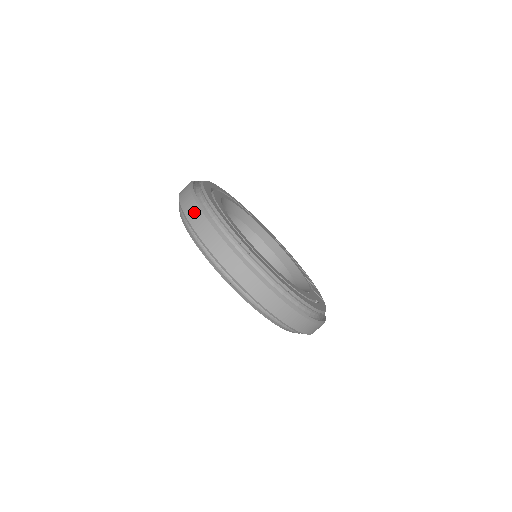
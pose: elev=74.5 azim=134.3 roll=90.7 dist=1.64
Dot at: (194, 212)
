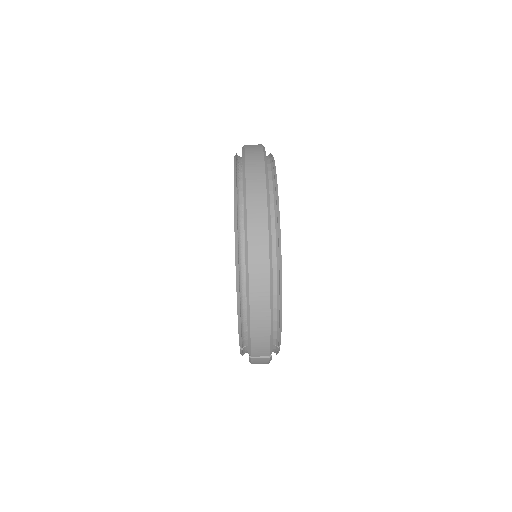
Dot at: occluded
